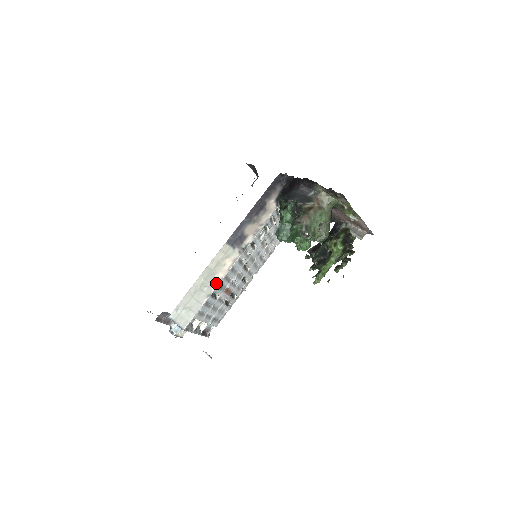
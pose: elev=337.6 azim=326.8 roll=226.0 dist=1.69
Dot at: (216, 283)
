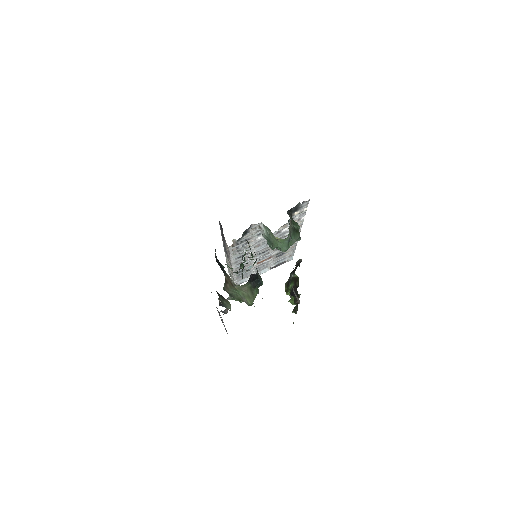
Dot at: (232, 273)
